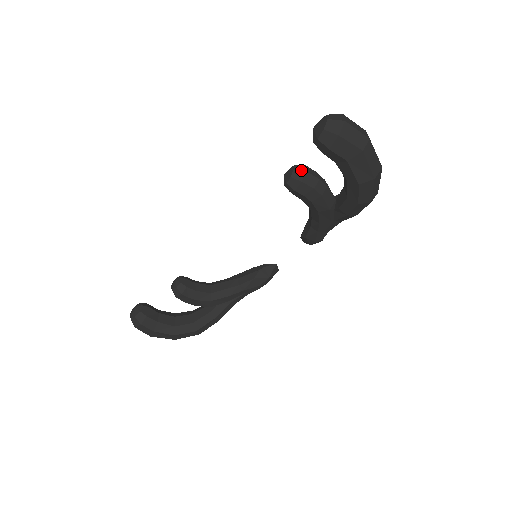
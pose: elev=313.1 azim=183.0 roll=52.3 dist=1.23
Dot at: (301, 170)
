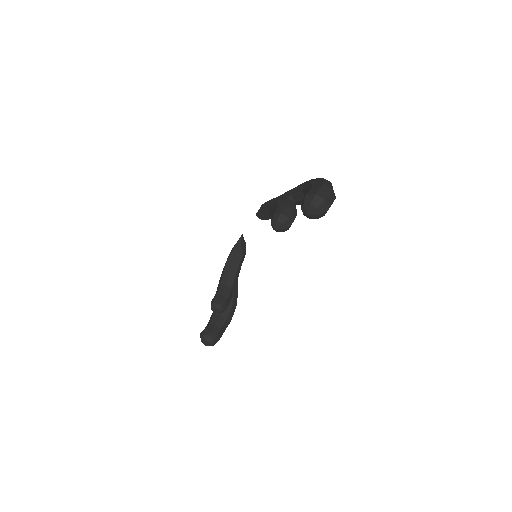
Dot at: (286, 220)
